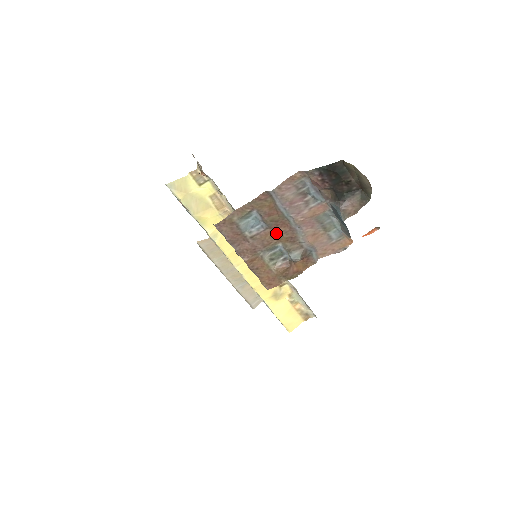
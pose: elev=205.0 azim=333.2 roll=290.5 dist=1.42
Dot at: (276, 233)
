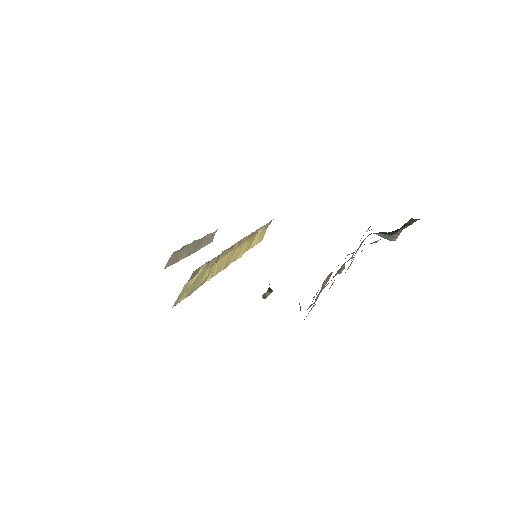
Dot at: occluded
